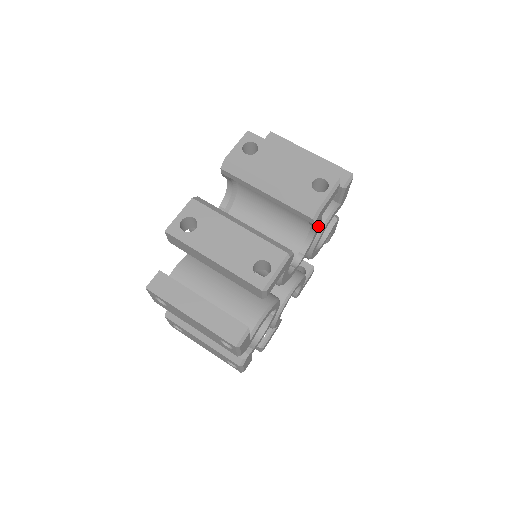
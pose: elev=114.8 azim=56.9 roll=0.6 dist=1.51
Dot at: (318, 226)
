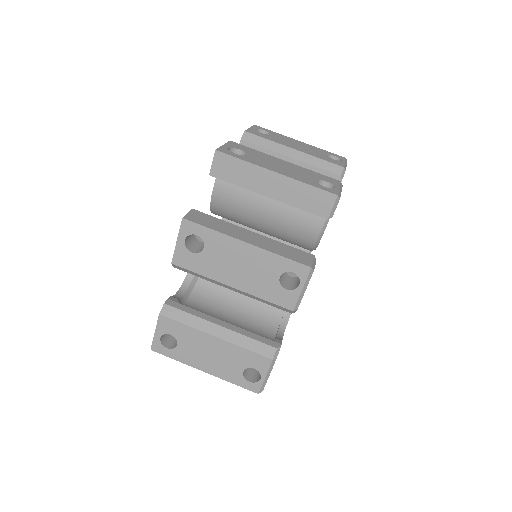
Dot at: occluded
